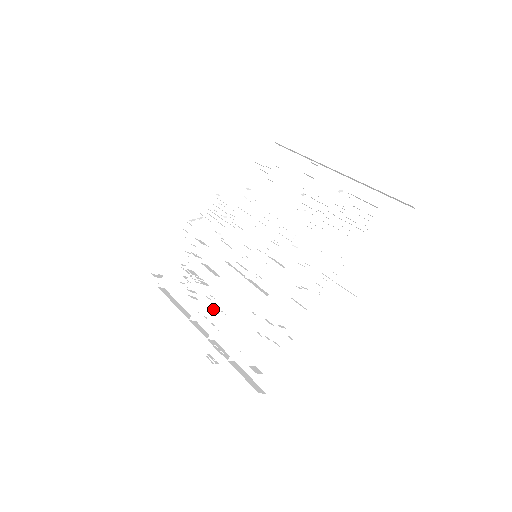
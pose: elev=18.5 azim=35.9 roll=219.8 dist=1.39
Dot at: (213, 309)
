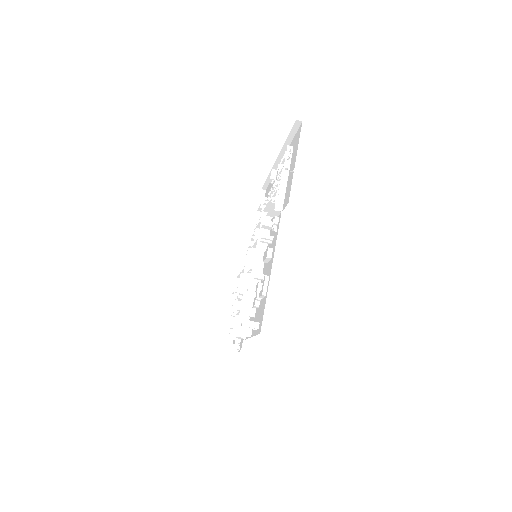
Dot at: occluded
